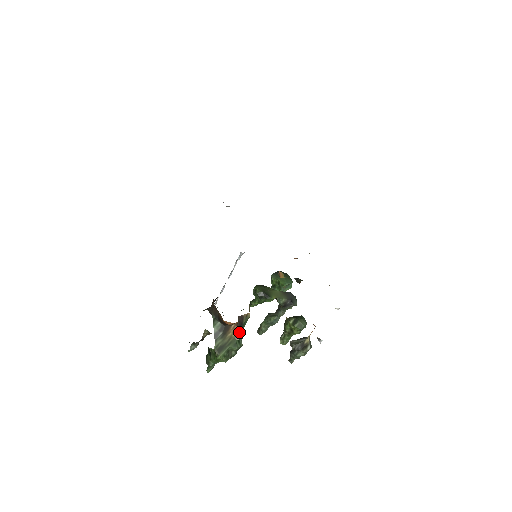
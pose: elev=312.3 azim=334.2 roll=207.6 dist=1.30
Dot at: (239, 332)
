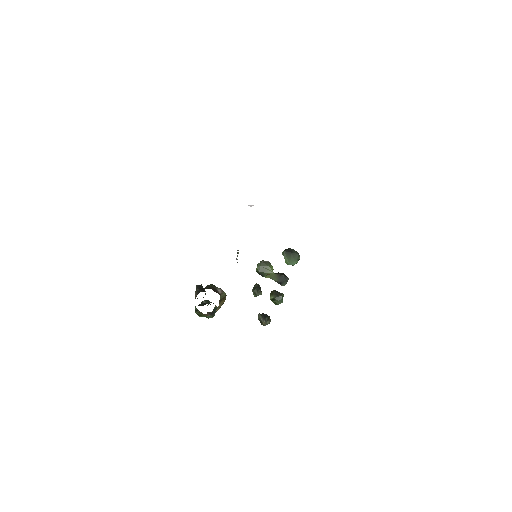
Dot at: occluded
